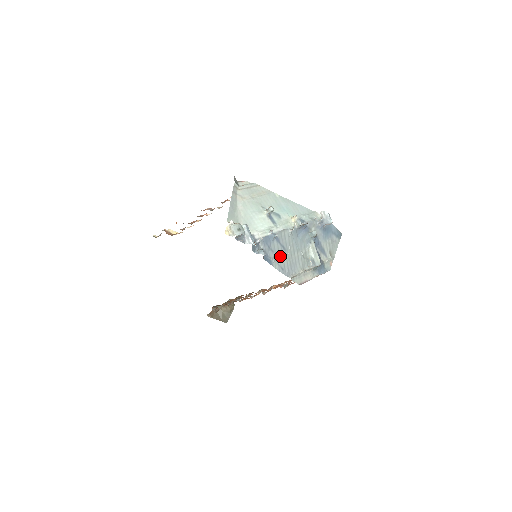
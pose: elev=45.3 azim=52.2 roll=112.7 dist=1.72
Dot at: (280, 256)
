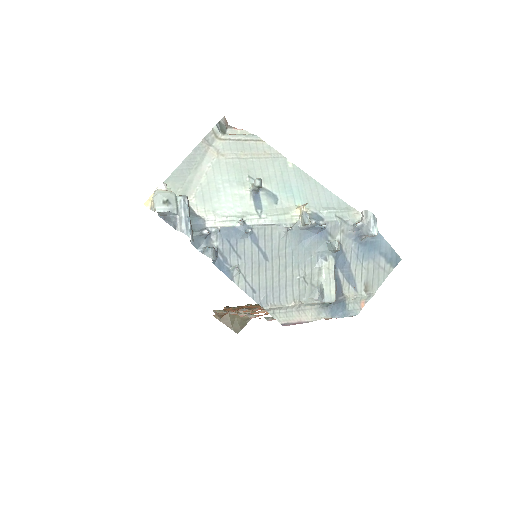
Dot at: (253, 267)
